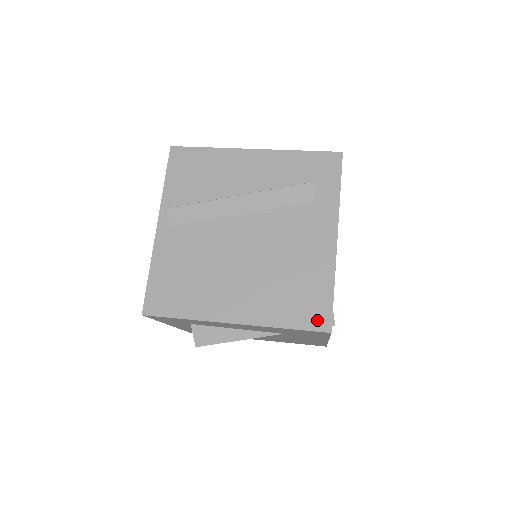
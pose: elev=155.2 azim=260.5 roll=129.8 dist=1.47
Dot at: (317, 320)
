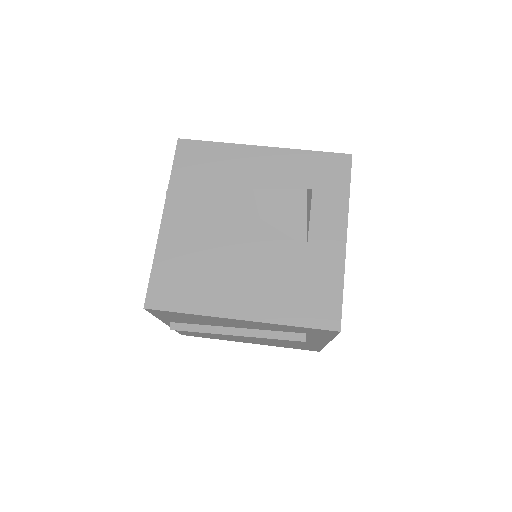
Dot at: occluded
